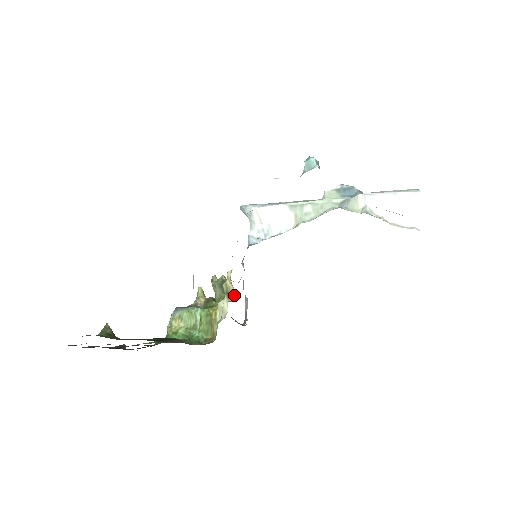
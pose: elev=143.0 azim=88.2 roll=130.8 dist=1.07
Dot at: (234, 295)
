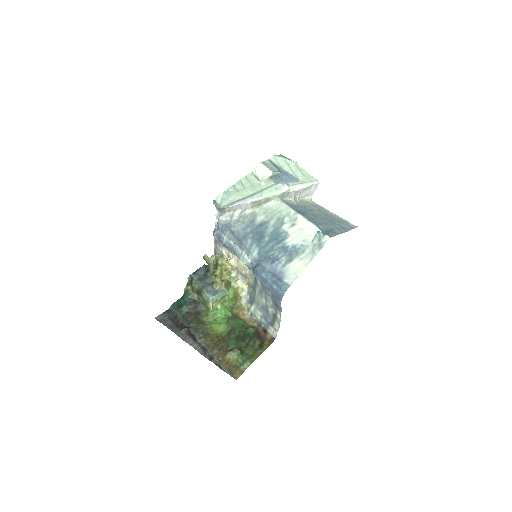
Dot at: (236, 272)
